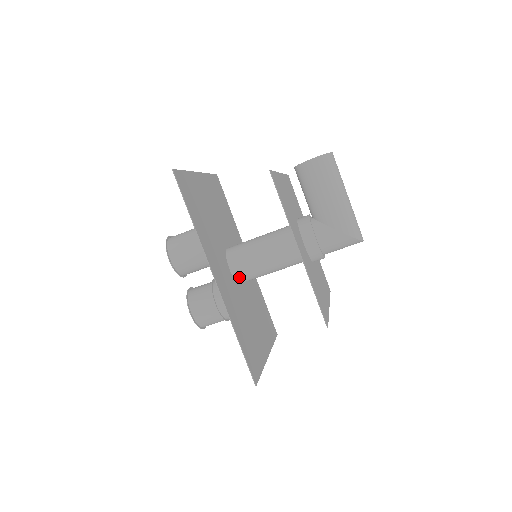
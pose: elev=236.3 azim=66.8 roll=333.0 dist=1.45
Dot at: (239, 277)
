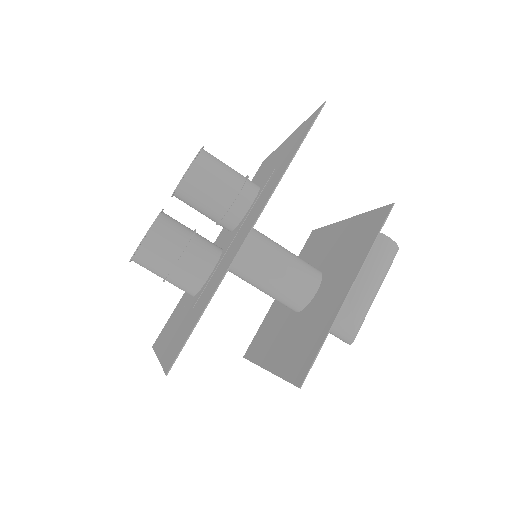
Dot at: occluded
